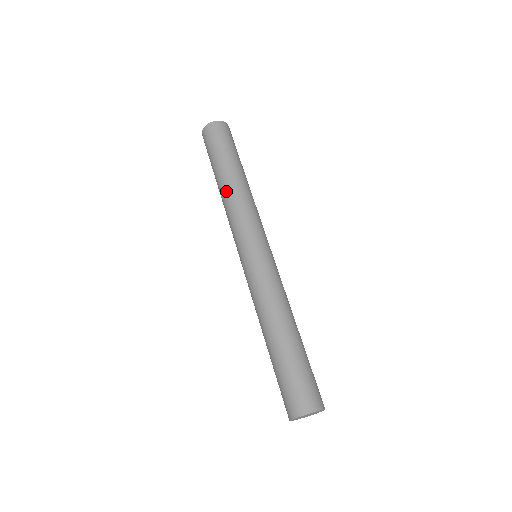
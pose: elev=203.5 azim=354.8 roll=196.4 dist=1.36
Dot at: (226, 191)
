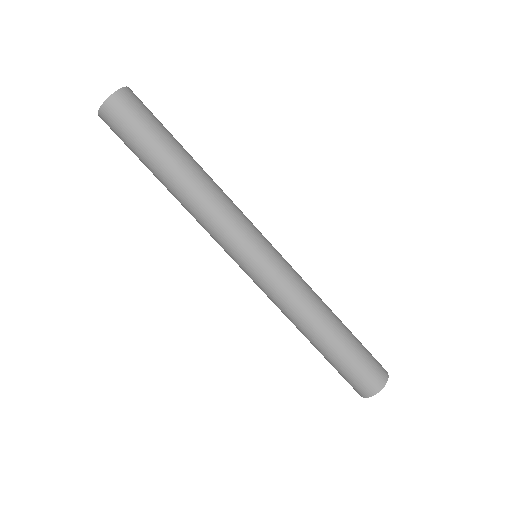
Dot at: (199, 184)
